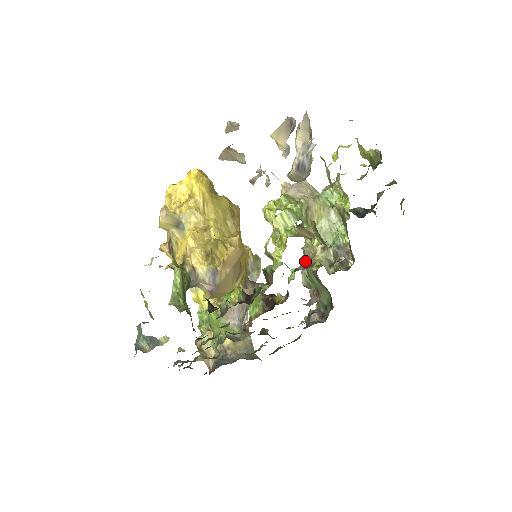
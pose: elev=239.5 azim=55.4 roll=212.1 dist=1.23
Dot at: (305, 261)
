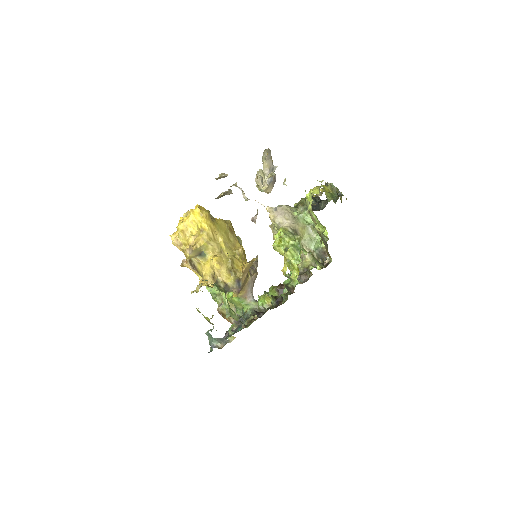
Dot at: occluded
